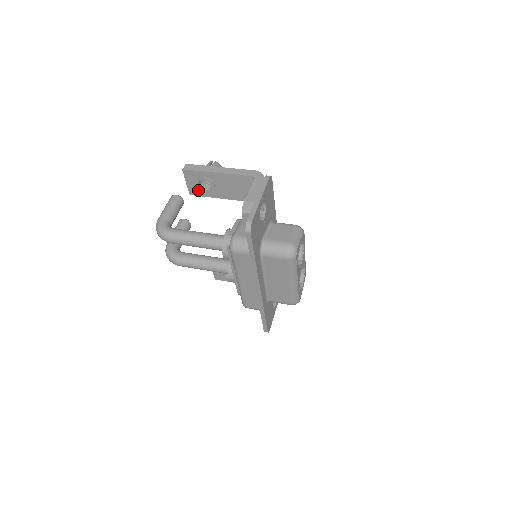
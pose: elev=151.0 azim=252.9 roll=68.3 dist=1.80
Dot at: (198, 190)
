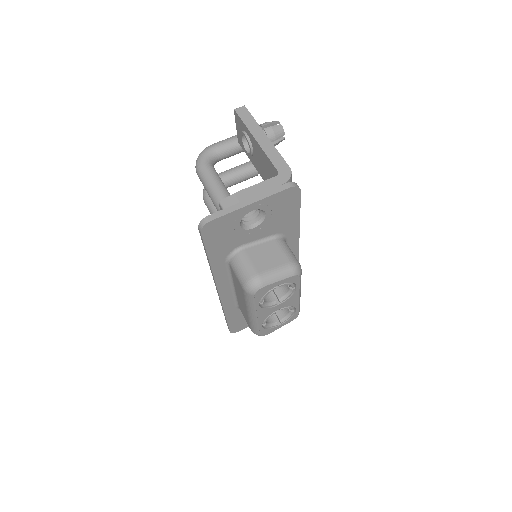
Dot at: occluded
